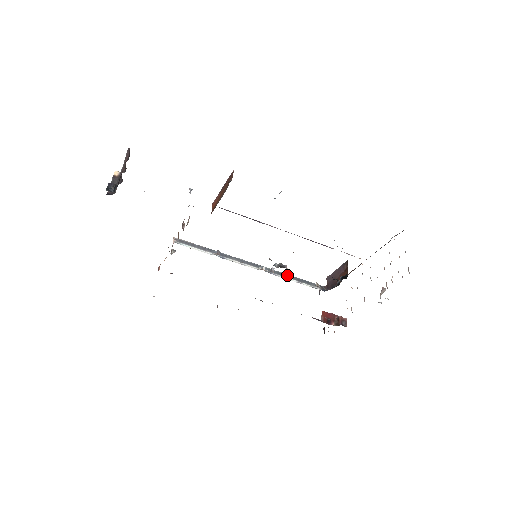
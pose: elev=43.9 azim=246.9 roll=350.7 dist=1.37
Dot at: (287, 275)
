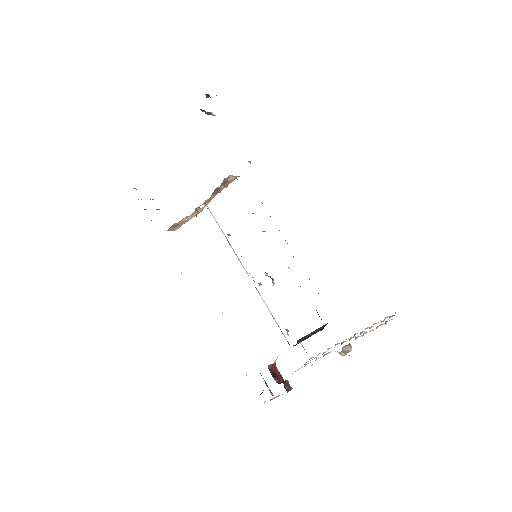
Dot at: occluded
